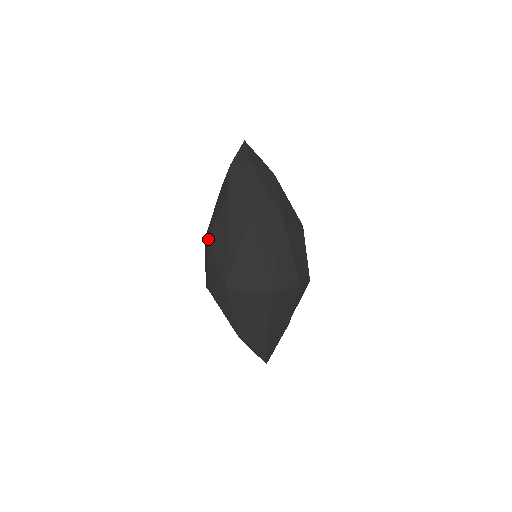
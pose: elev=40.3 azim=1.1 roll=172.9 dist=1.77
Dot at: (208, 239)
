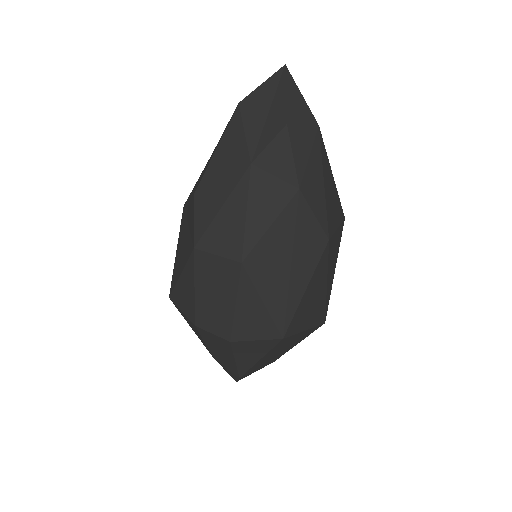
Dot at: (244, 263)
